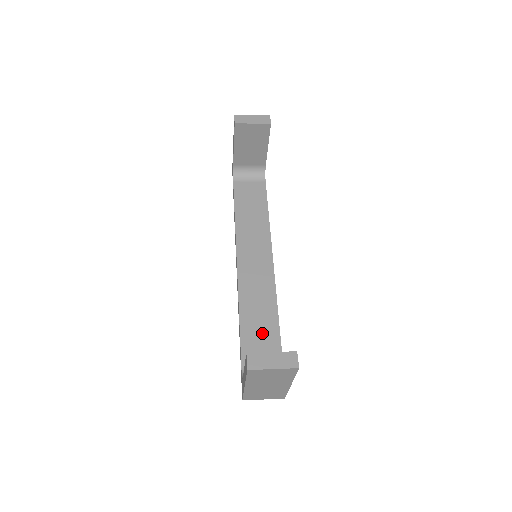
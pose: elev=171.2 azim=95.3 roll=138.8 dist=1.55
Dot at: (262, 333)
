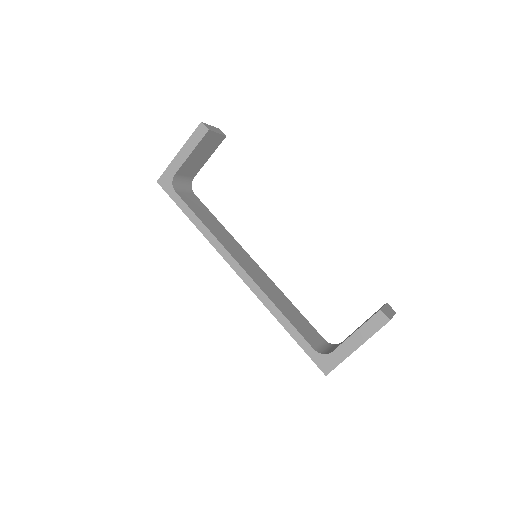
Dot at: (298, 319)
